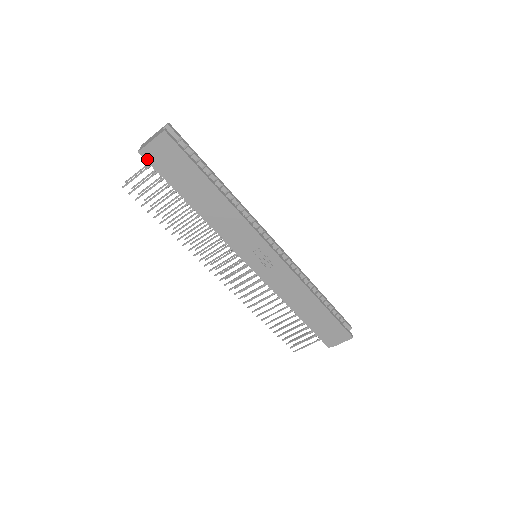
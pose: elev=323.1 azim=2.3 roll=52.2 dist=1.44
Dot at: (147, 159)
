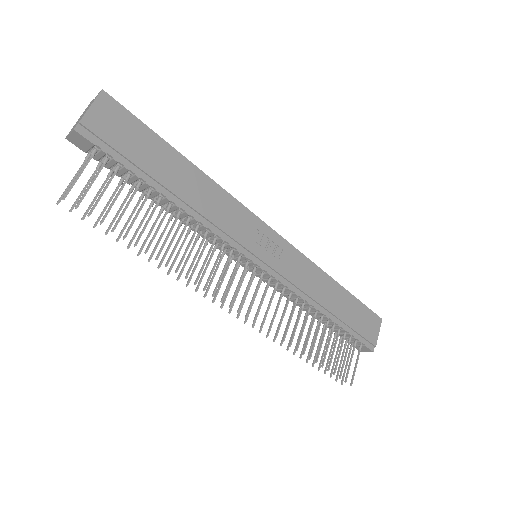
Dot at: (90, 138)
